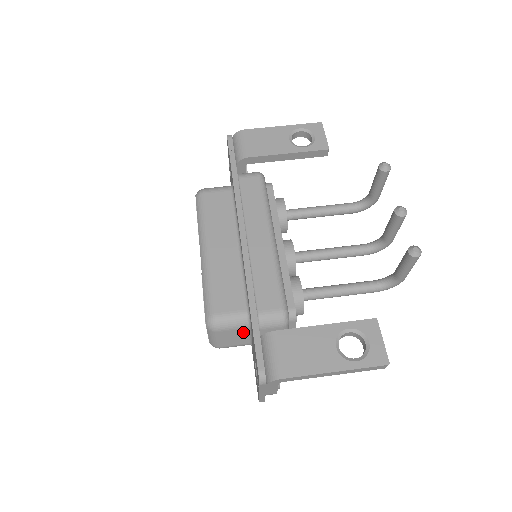
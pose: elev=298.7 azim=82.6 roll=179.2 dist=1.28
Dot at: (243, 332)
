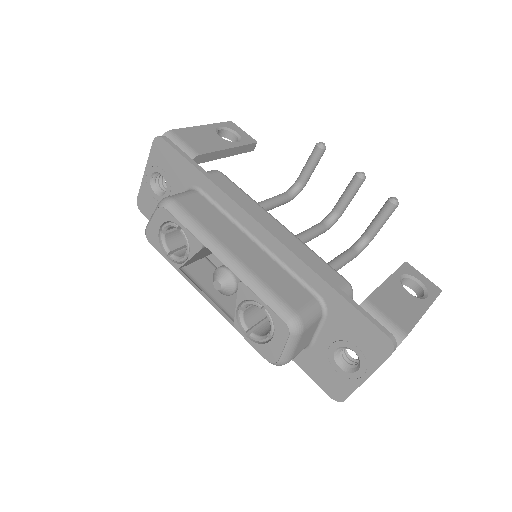
Dot at: (315, 326)
